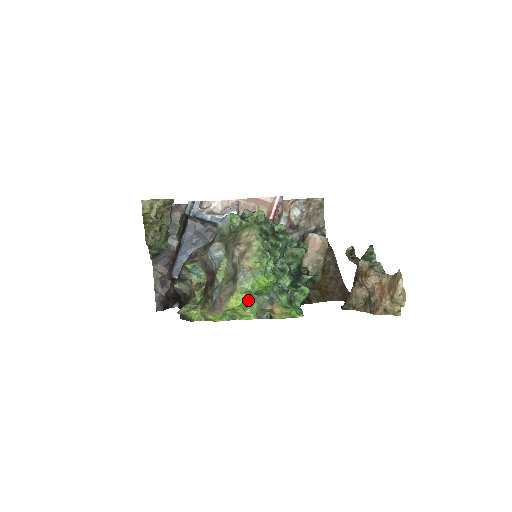
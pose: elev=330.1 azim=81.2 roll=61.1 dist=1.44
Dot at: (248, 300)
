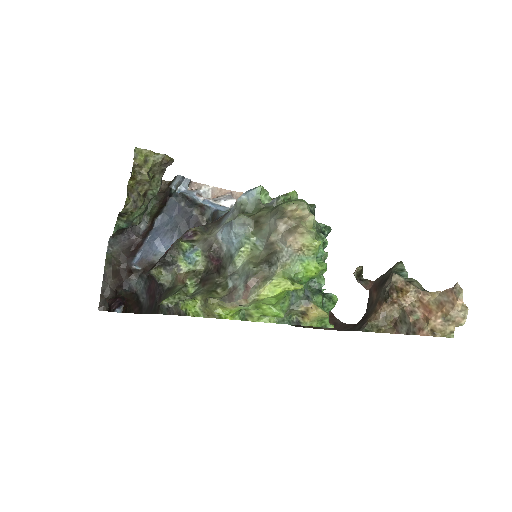
Dot at: (292, 289)
